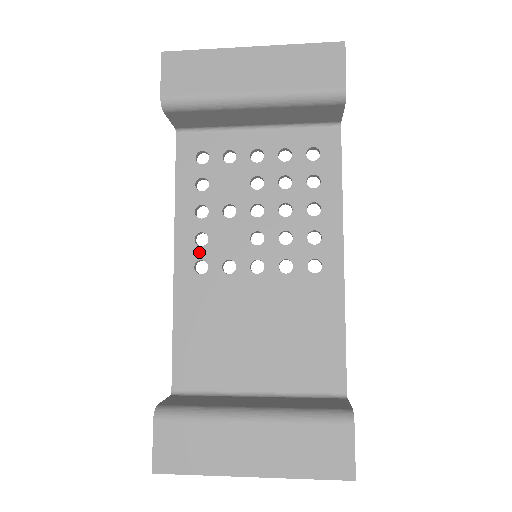
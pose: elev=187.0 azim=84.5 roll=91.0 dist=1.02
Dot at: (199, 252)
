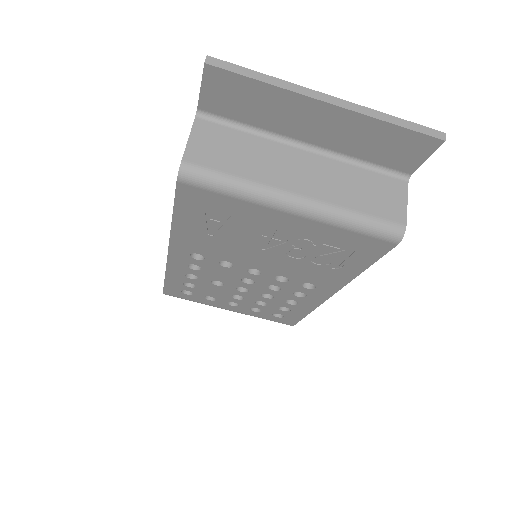
Dot at: occluded
